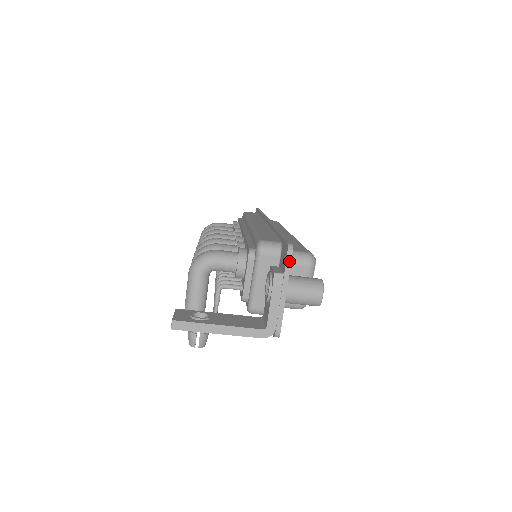
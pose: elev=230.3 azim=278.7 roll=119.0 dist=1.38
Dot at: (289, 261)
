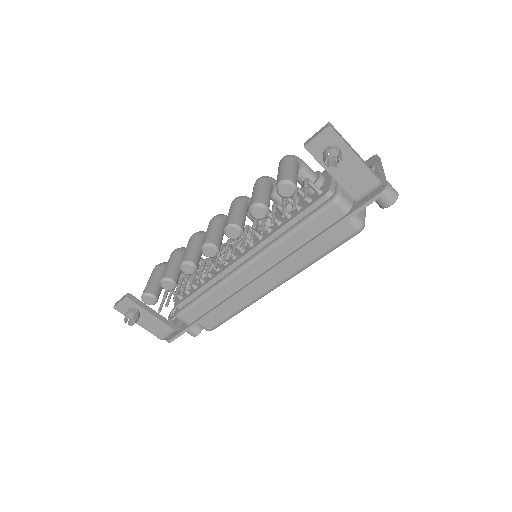
Dot at: (380, 159)
